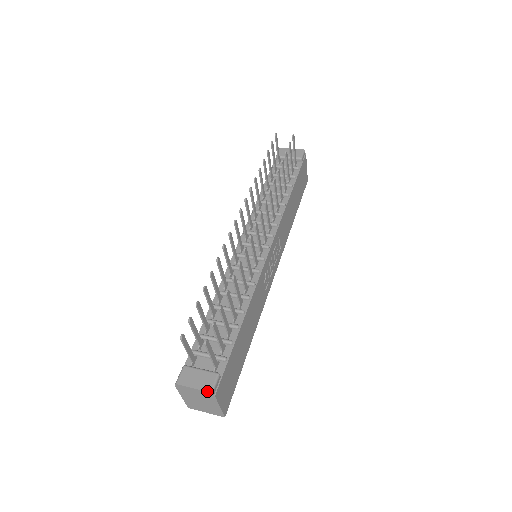
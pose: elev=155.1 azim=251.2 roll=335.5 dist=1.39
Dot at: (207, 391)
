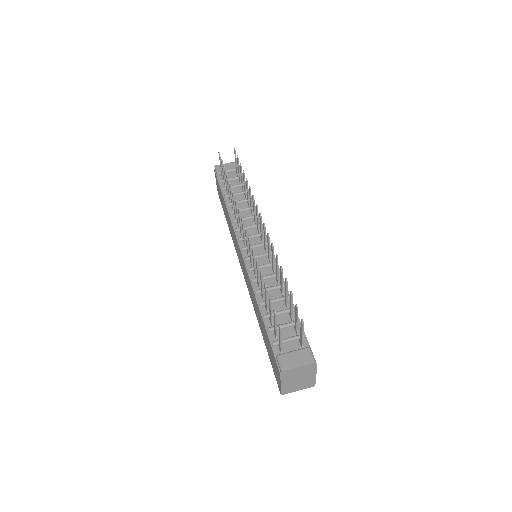
Dot at: (312, 363)
